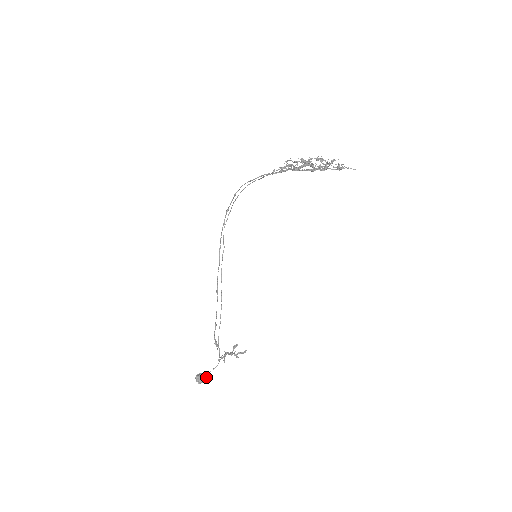
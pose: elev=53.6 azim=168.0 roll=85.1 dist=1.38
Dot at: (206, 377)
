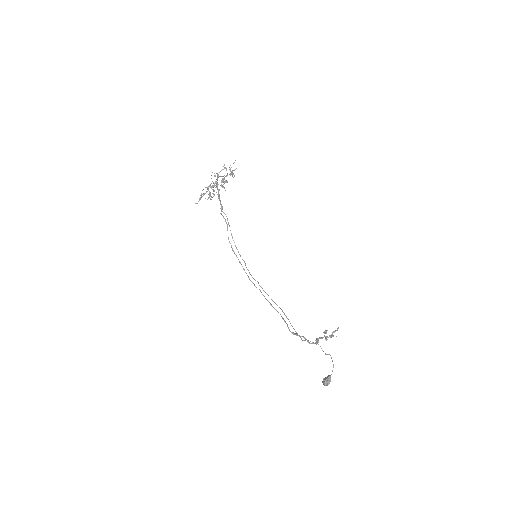
Dot at: (329, 376)
